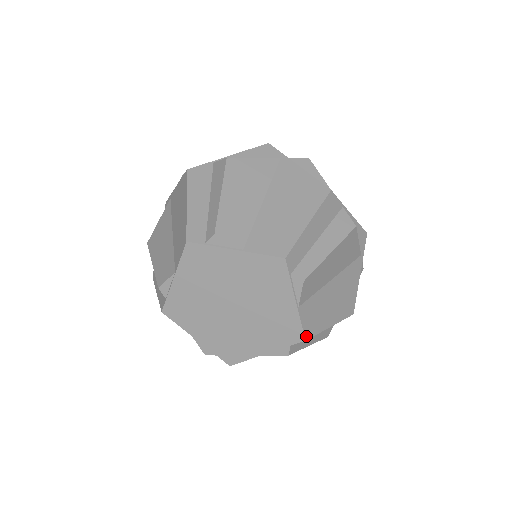
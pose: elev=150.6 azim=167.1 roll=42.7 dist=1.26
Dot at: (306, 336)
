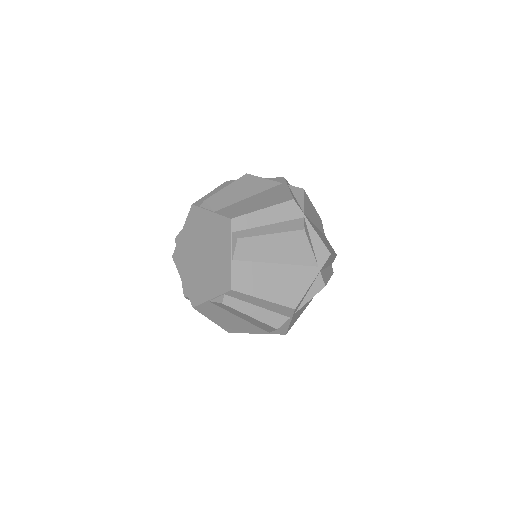
Dot at: (231, 218)
